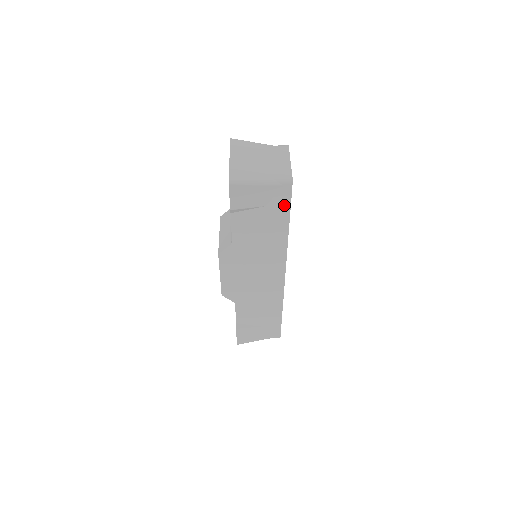
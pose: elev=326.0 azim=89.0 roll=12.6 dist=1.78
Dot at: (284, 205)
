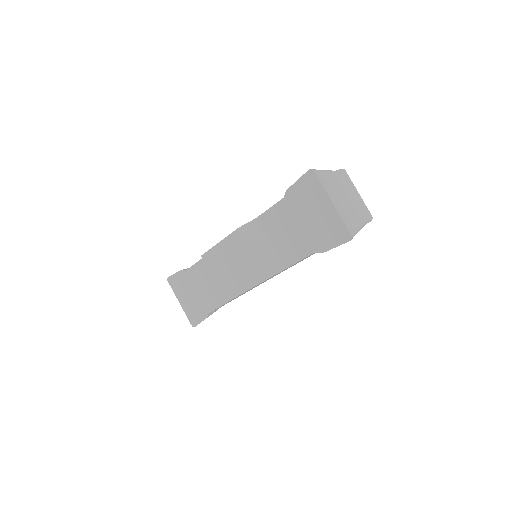
Dot at: occluded
